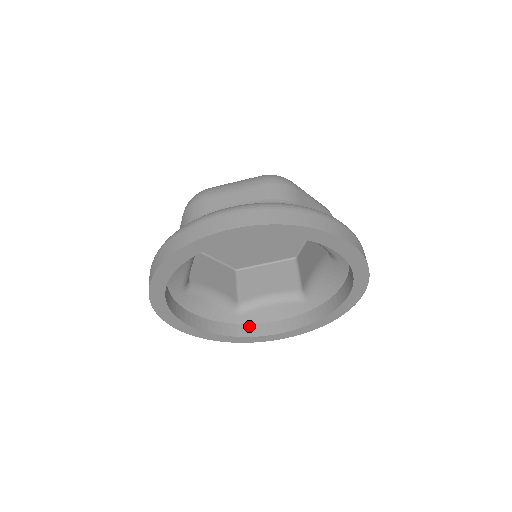
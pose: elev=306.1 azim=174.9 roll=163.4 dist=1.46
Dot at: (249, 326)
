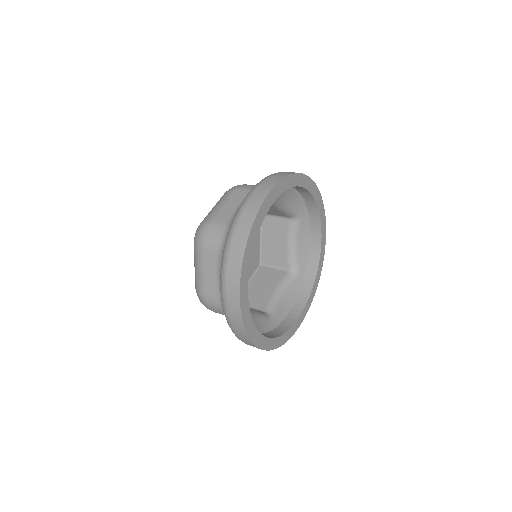
Dot at: (284, 322)
